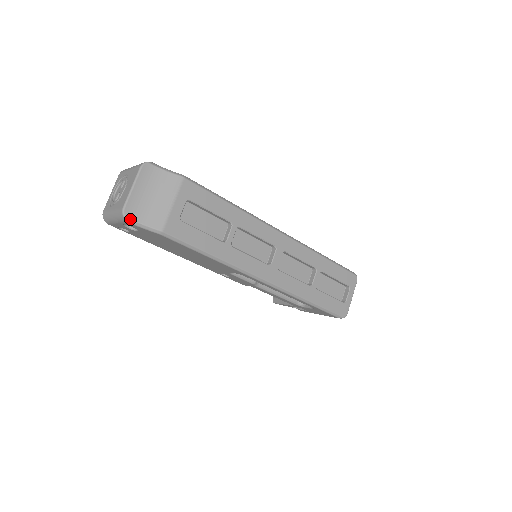
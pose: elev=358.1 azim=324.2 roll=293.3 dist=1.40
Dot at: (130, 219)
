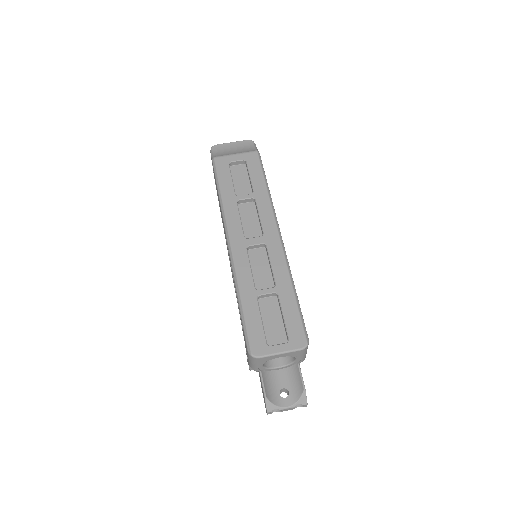
Dot at: (212, 149)
